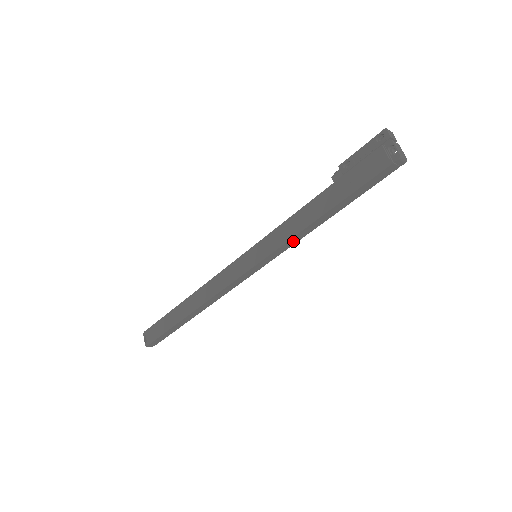
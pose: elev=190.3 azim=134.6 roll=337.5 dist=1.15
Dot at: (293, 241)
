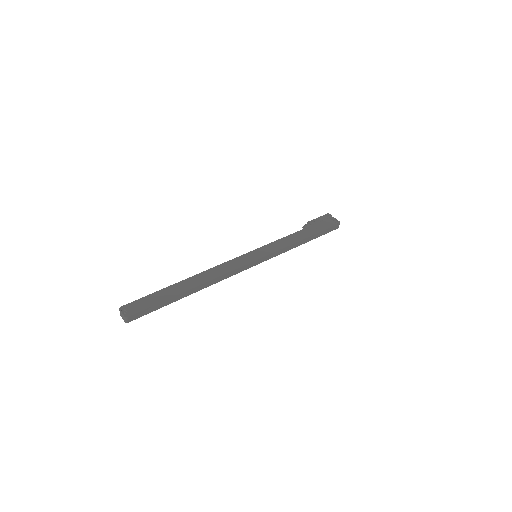
Dot at: (285, 250)
